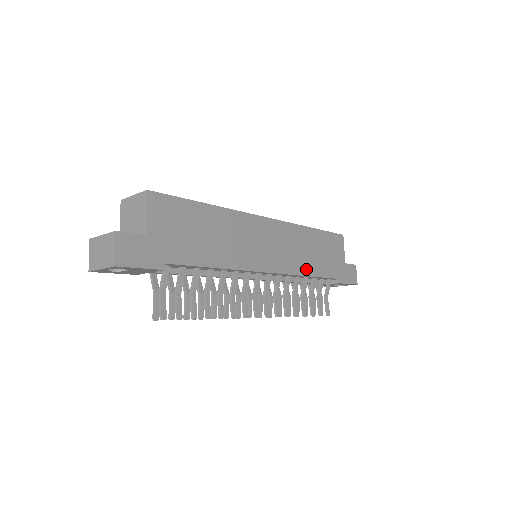
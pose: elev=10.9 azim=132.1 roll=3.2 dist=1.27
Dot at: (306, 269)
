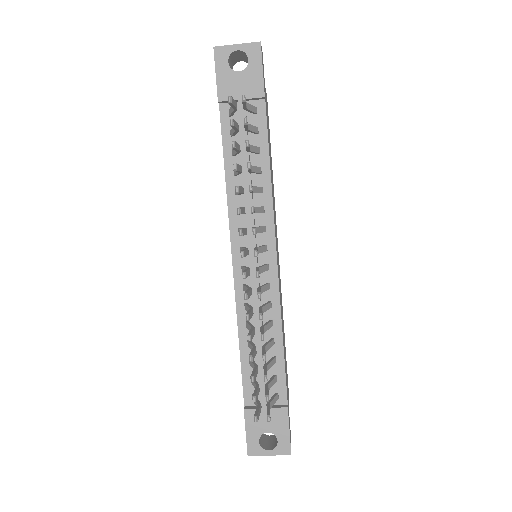
Dot at: (282, 325)
